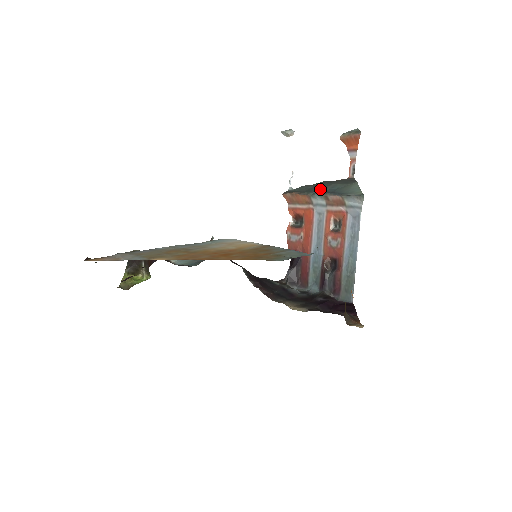
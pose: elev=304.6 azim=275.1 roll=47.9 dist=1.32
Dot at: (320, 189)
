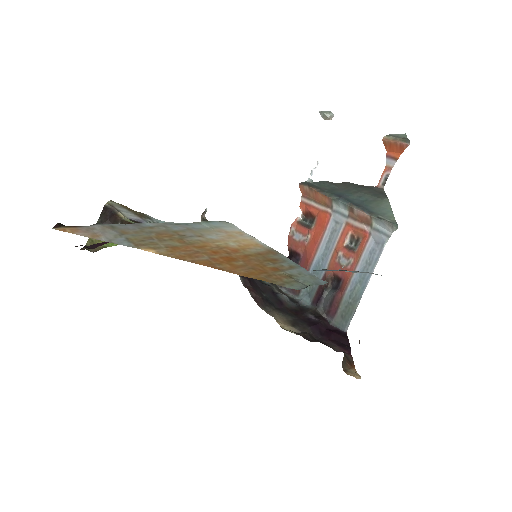
Dot at: (345, 195)
